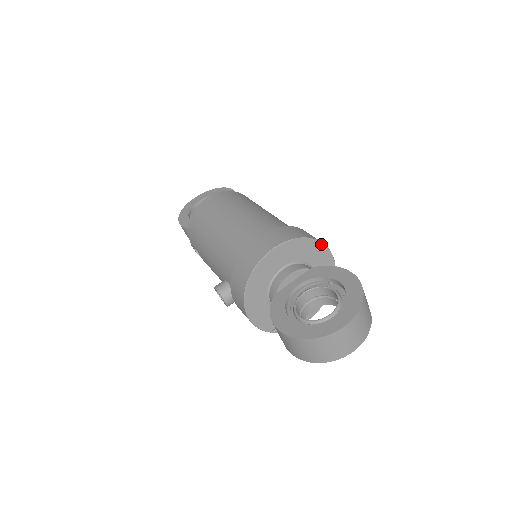
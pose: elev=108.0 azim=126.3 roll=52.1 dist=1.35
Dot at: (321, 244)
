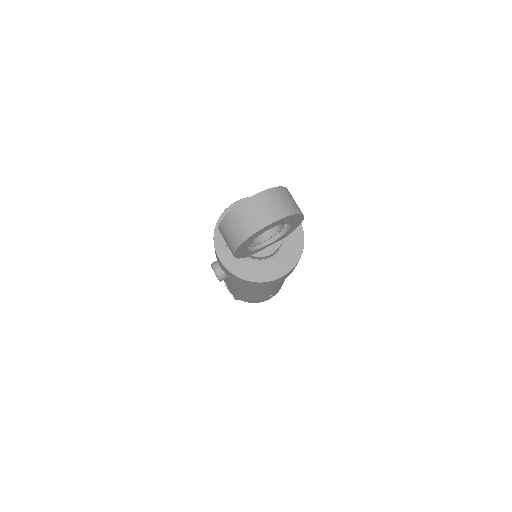
Dot at: occluded
